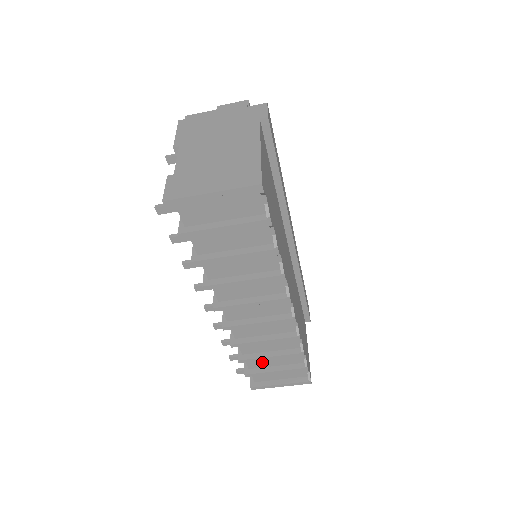
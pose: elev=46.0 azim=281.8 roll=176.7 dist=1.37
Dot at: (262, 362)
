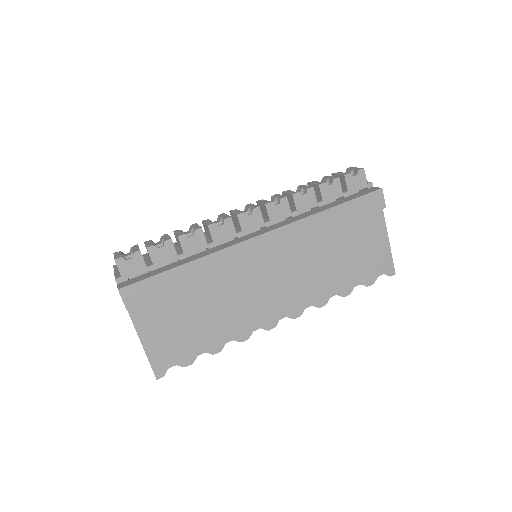
Dot at: occluded
